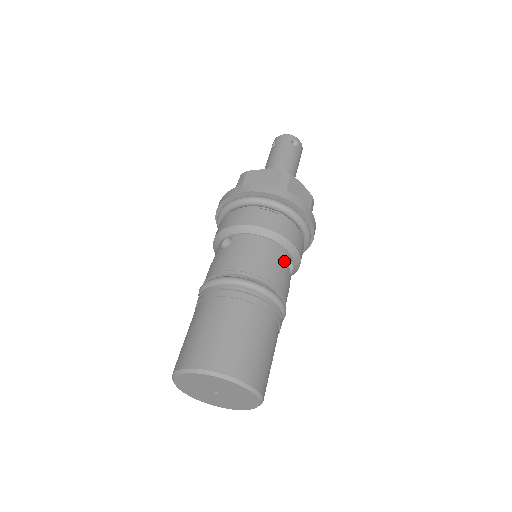
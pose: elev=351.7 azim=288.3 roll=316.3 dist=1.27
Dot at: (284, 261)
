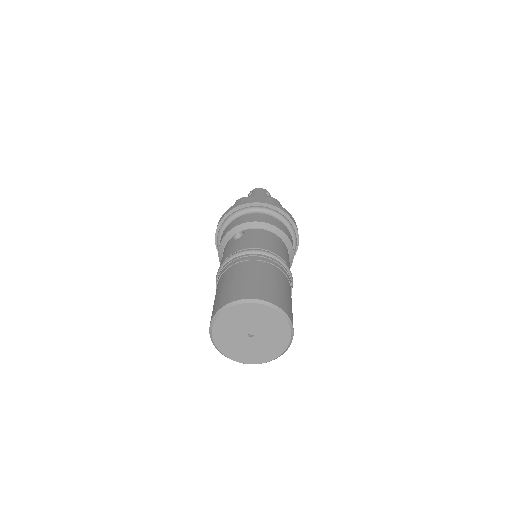
Dot at: (286, 251)
